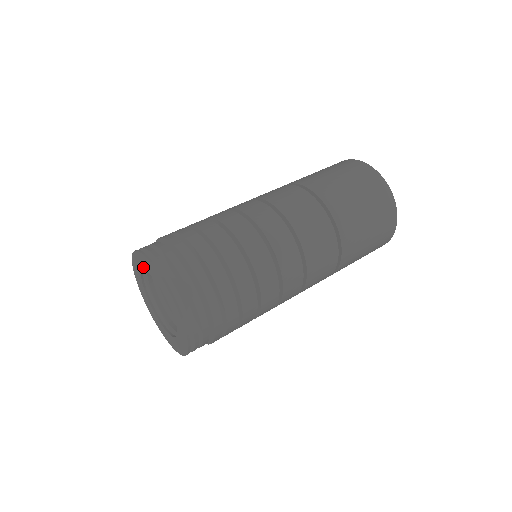
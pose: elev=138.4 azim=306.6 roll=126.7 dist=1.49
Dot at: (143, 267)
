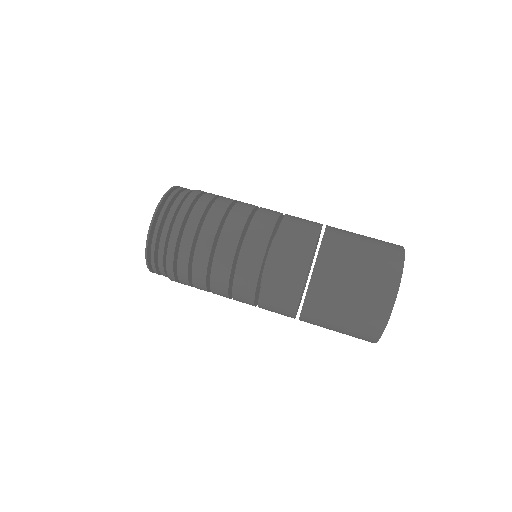
Dot at: occluded
